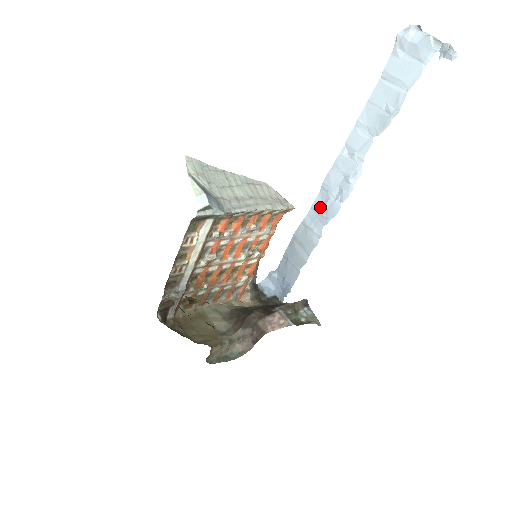
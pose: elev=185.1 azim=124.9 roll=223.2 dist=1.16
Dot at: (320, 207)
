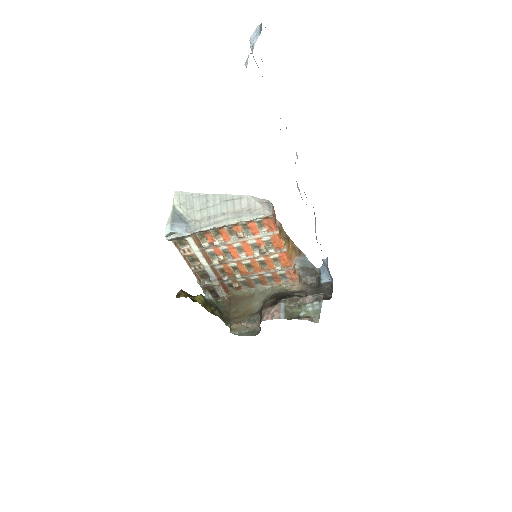
Dot at: occluded
